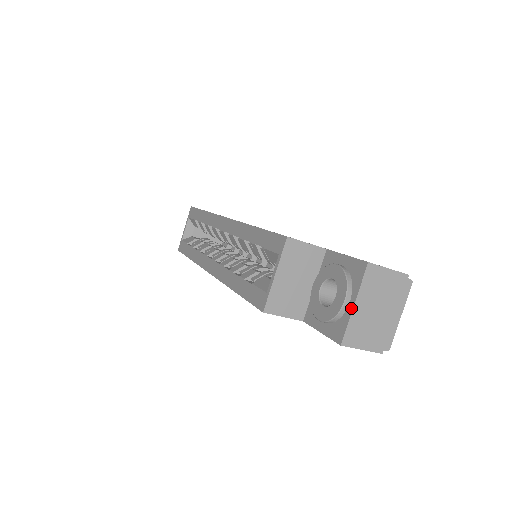
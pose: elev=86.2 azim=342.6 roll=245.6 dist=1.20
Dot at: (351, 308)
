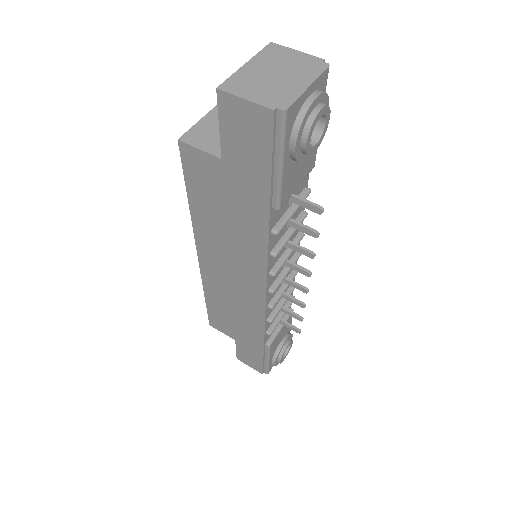
Dot at: (241, 68)
